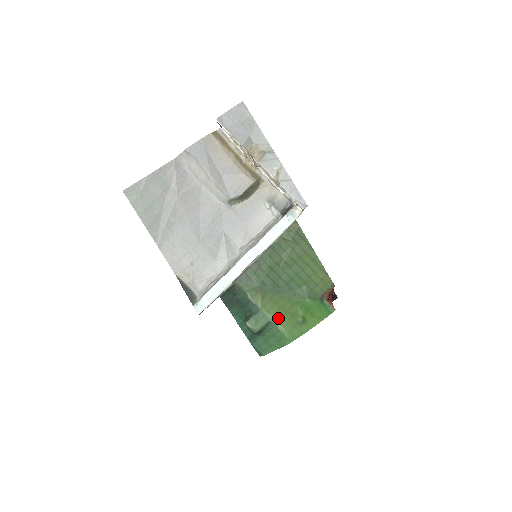
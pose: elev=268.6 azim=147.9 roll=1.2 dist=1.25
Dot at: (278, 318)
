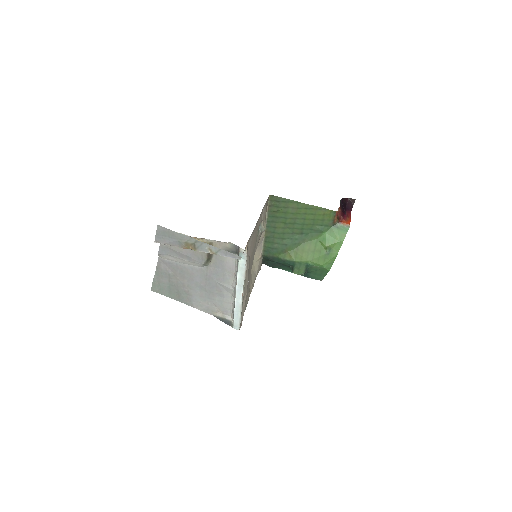
Dot at: (310, 260)
